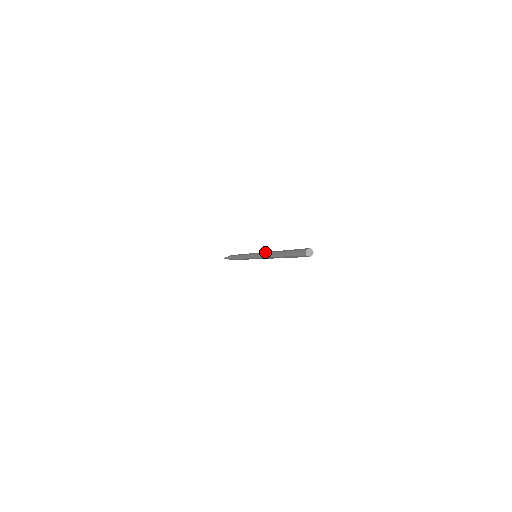
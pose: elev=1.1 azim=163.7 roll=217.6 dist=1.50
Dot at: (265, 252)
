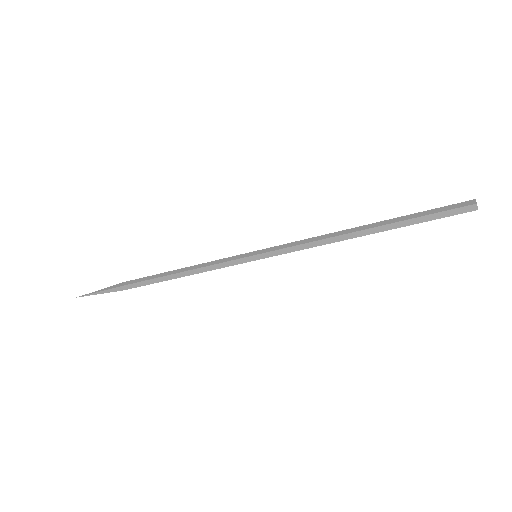
Dot at: (303, 241)
